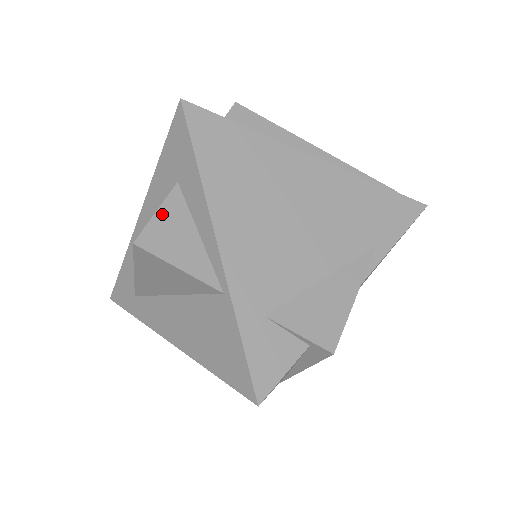
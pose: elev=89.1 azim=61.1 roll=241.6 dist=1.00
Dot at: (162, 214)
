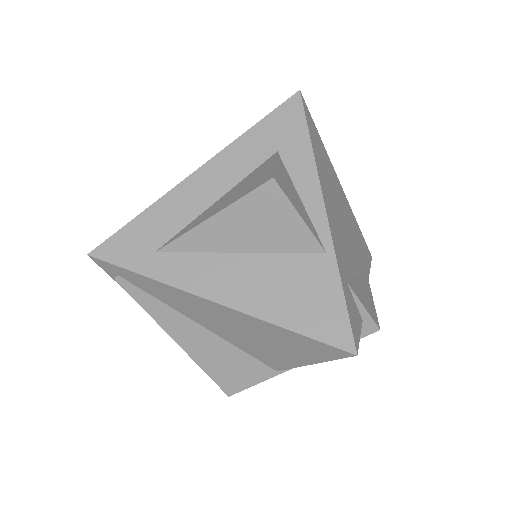
Dot at: (279, 168)
